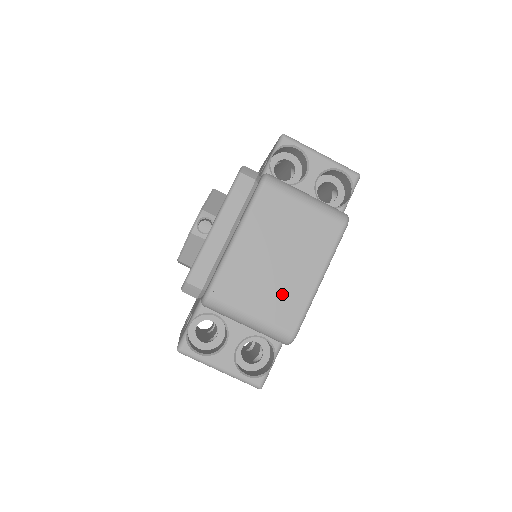
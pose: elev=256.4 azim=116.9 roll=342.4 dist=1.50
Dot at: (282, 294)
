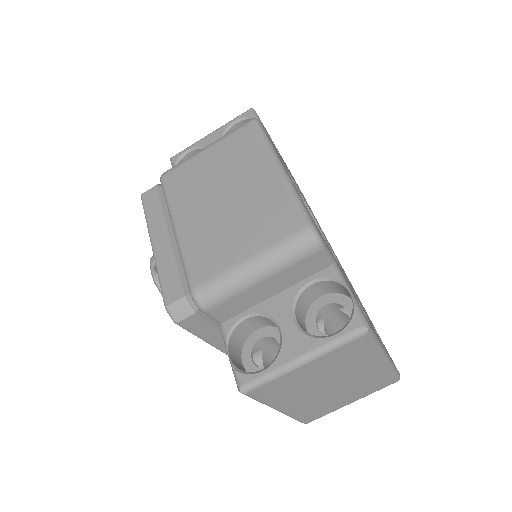
Dot at: (257, 214)
